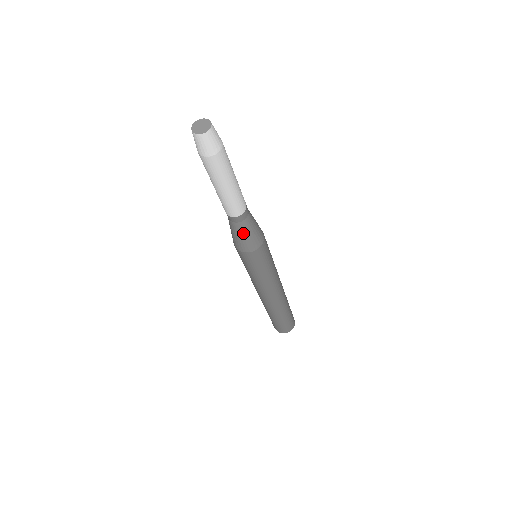
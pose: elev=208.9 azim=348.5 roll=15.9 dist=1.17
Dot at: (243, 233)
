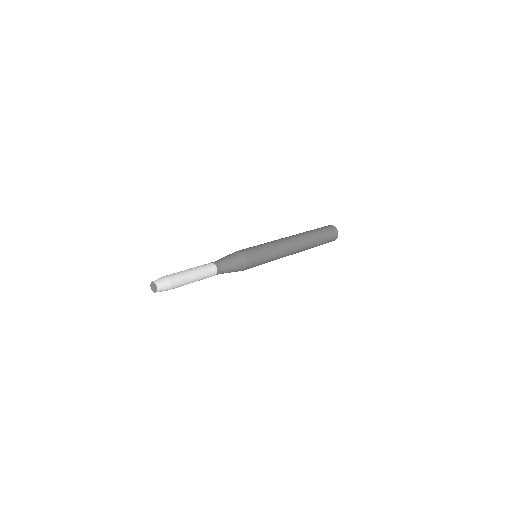
Dot at: occluded
